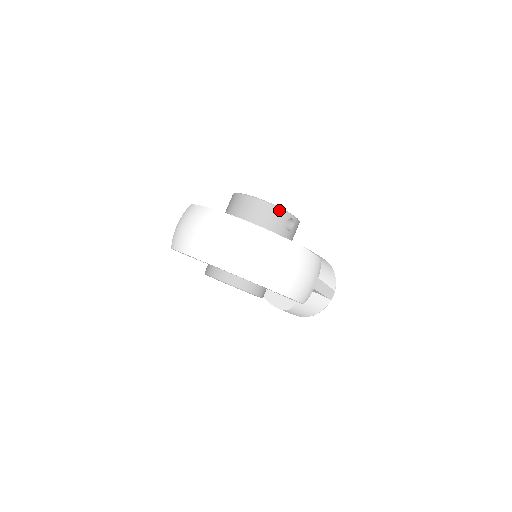
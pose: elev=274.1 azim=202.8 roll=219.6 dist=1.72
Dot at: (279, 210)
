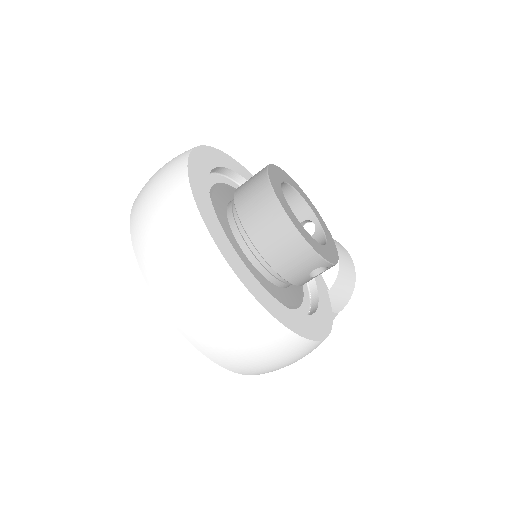
Dot at: (312, 254)
